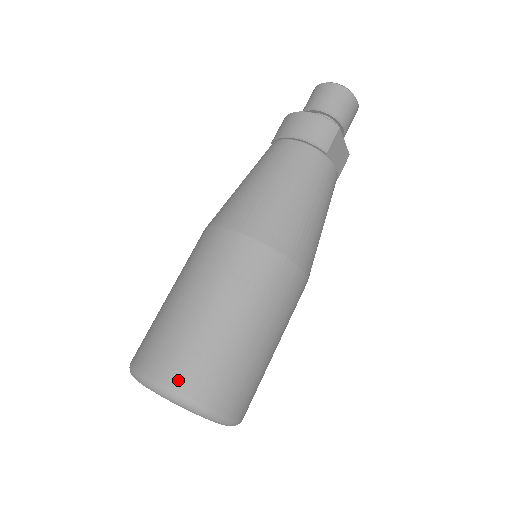
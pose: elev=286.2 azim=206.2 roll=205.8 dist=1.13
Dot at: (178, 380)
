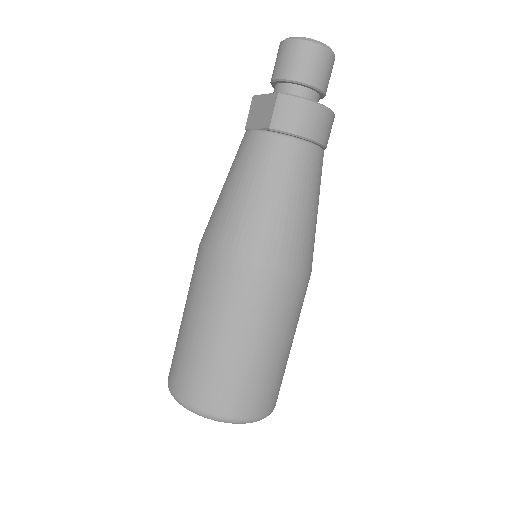
Dot at: (269, 407)
